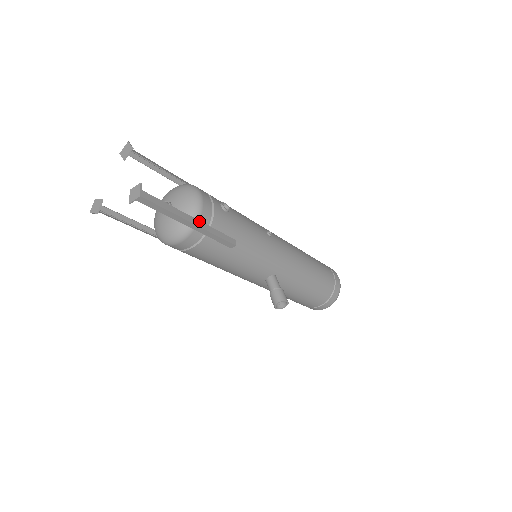
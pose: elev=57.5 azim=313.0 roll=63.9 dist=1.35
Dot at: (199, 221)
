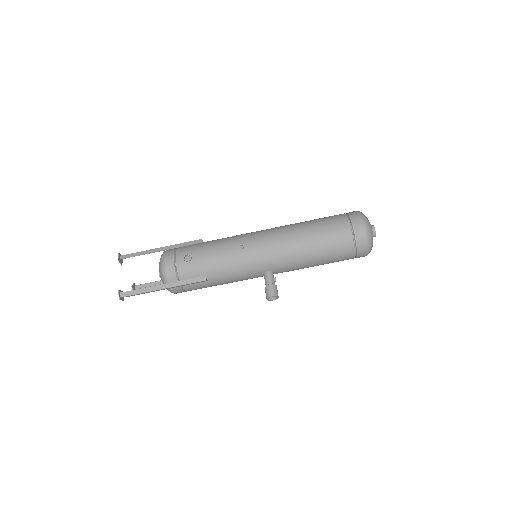
Dot at: (169, 283)
